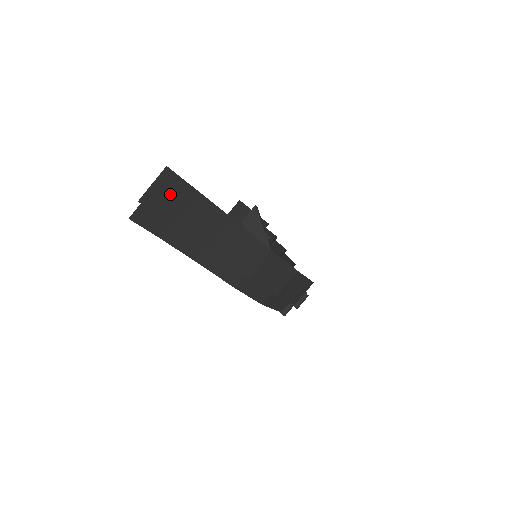
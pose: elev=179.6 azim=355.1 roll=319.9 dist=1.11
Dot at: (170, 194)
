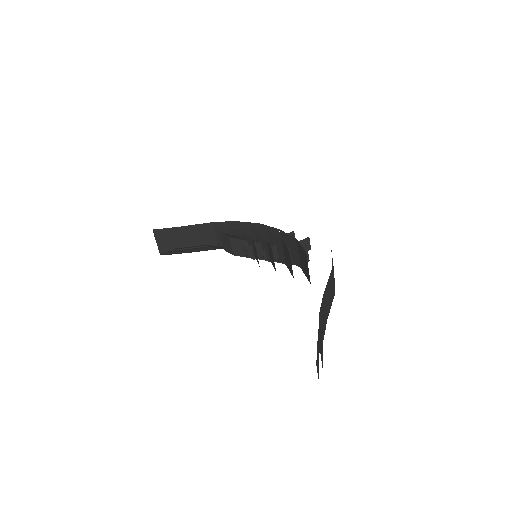
Dot at: (320, 342)
